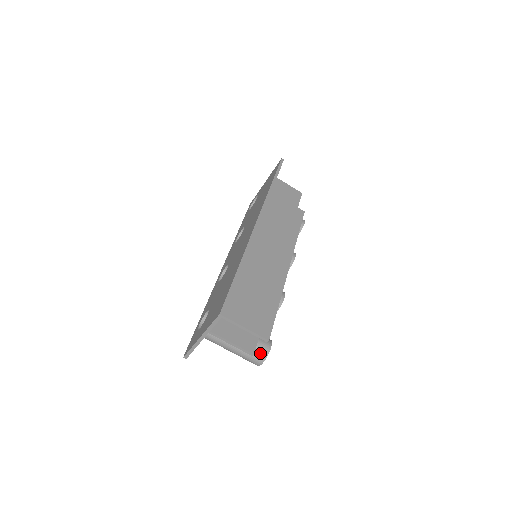
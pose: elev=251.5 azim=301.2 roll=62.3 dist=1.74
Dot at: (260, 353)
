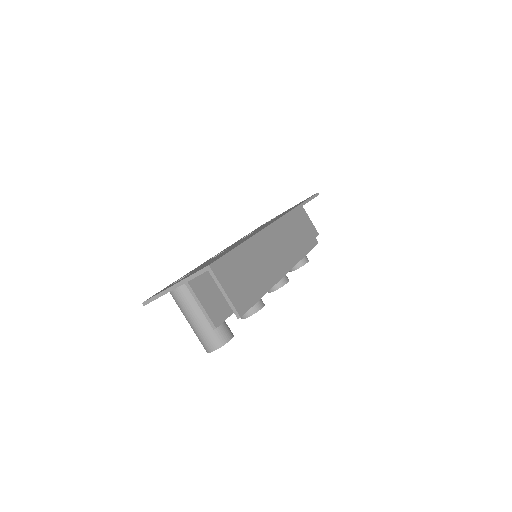
Dot at: (218, 339)
